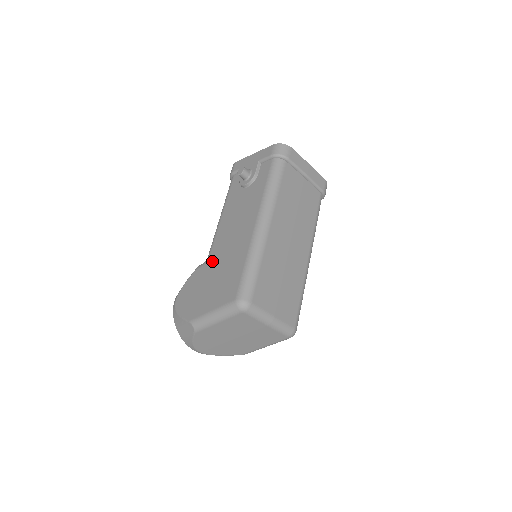
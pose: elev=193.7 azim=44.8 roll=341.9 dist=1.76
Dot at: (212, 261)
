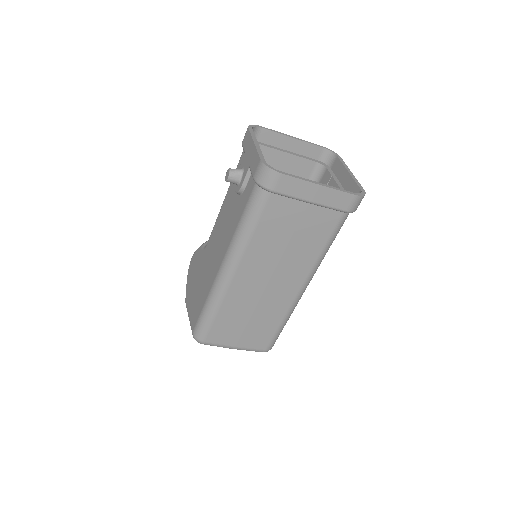
Dot at: (204, 257)
